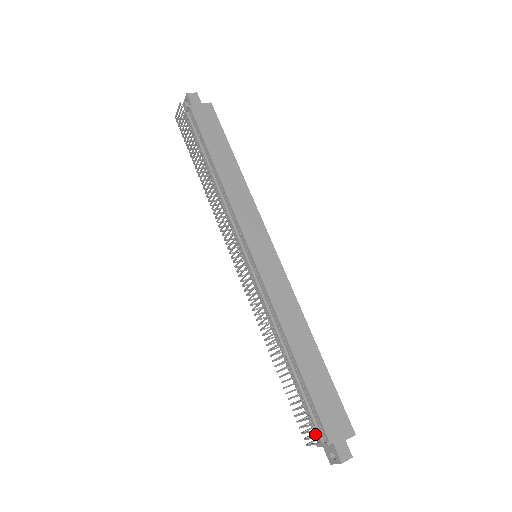
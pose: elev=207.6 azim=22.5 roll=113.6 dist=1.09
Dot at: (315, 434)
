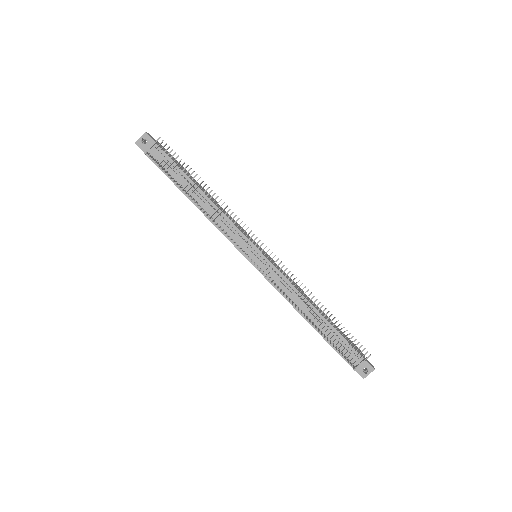
Dot at: (349, 363)
